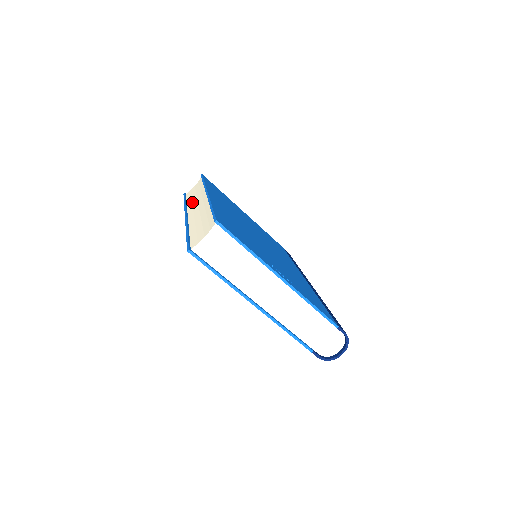
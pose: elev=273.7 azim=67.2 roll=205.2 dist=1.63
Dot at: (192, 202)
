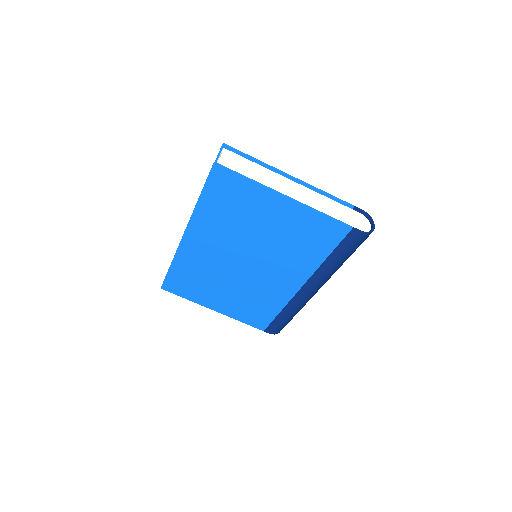
Dot at: occluded
